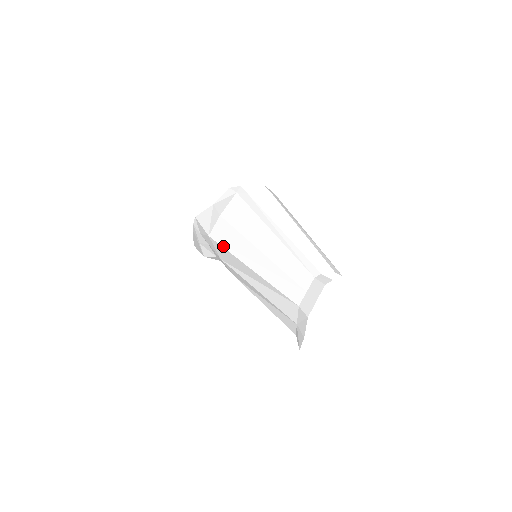
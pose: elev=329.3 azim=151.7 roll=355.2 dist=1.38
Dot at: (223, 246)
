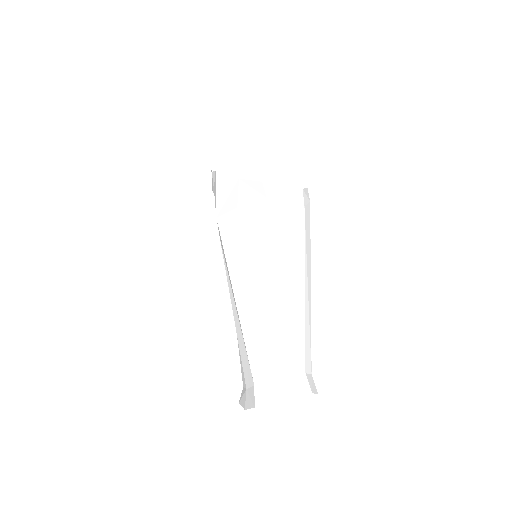
Dot at: (224, 247)
